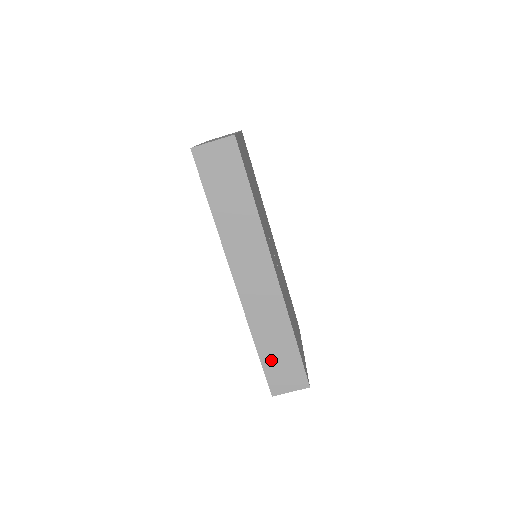
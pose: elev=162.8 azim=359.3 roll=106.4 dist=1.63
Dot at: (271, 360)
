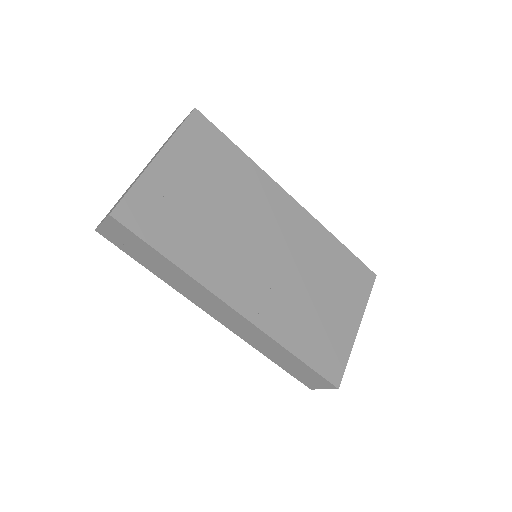
Dot at: (289, 368)
